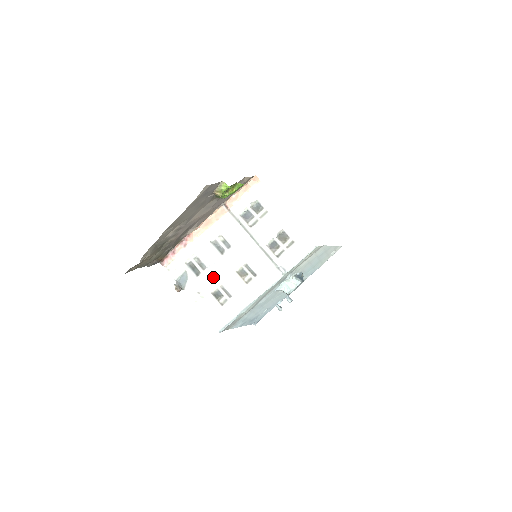
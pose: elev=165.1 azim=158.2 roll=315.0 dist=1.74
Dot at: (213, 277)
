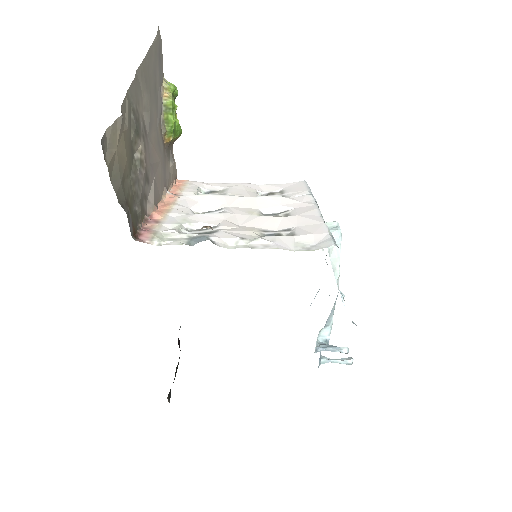
Dot at: (239, 228)
